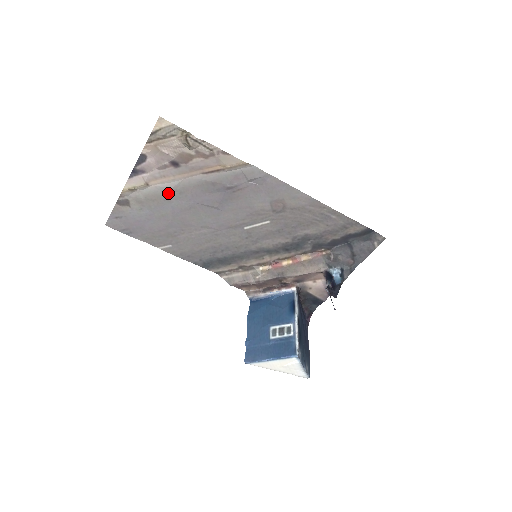
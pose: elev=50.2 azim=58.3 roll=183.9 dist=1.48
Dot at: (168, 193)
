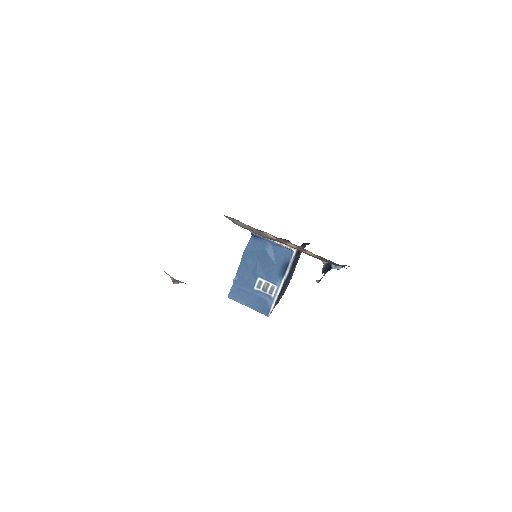
Dot at: occluded
